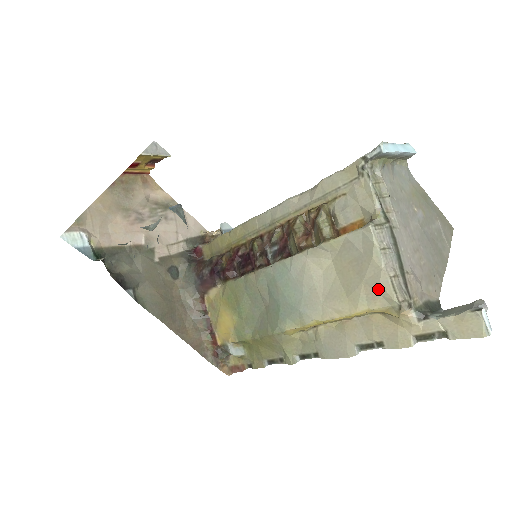
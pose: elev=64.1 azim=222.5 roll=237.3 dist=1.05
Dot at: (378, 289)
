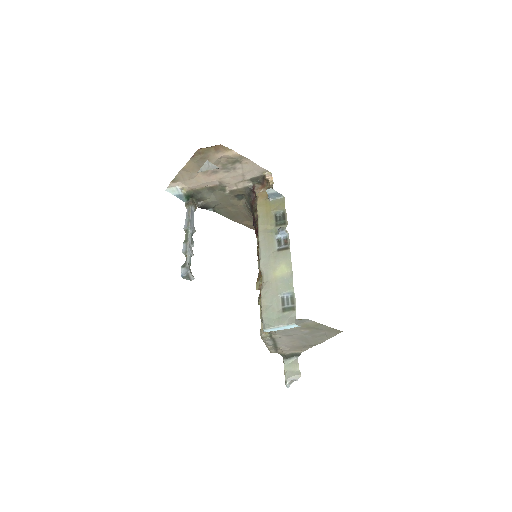
Dot at: occluded
